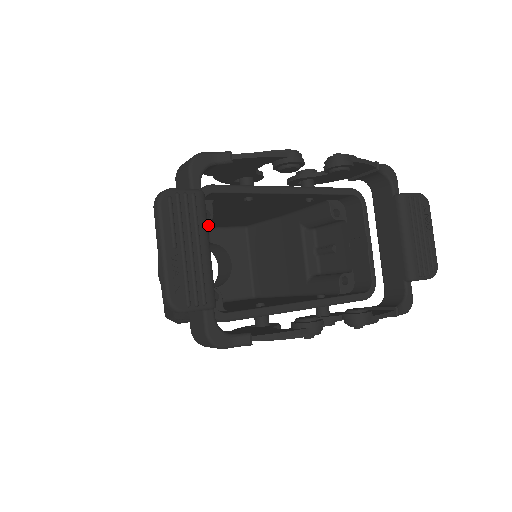
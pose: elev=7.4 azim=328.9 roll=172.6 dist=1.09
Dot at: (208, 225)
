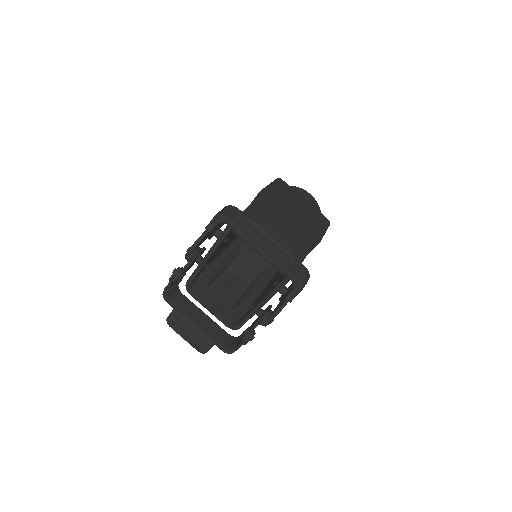
Dot at: occluded
